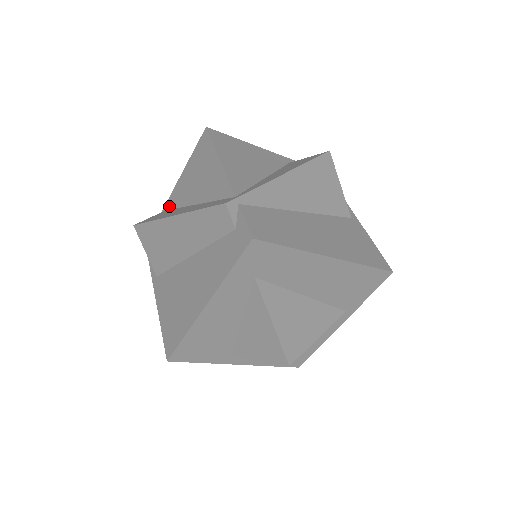
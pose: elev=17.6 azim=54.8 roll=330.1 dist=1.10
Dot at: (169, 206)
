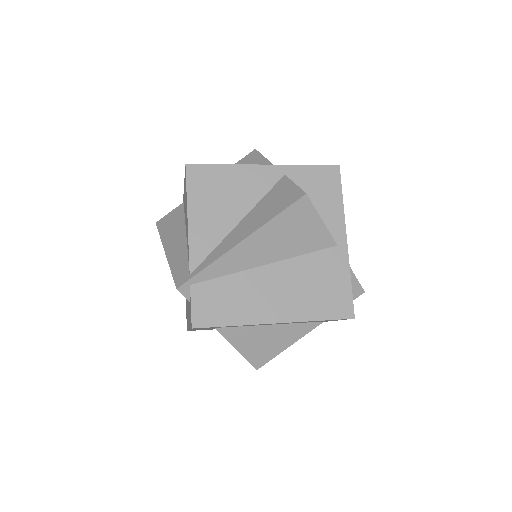
Dot at: (183, 203)
